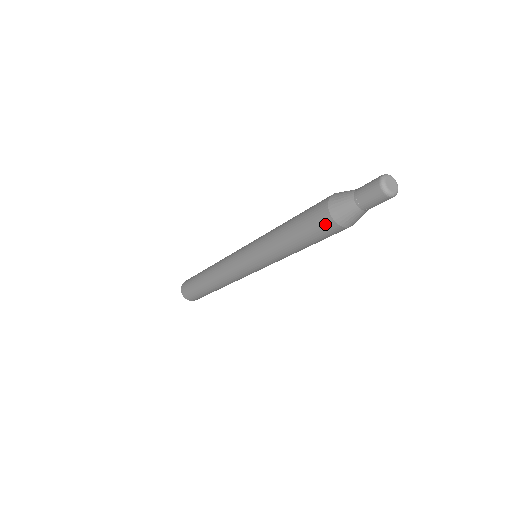
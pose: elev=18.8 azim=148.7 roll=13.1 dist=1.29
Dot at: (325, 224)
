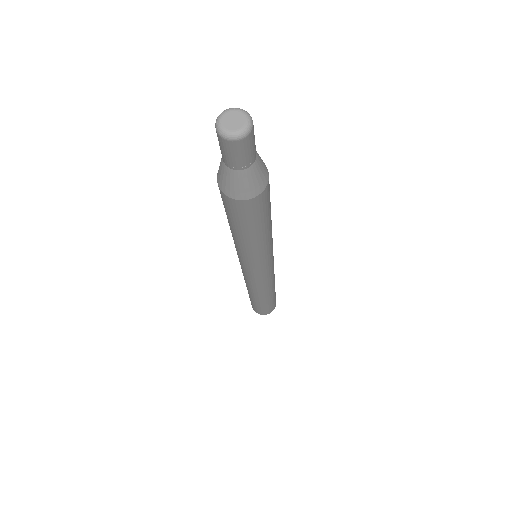
Dot at: (251, 207)
